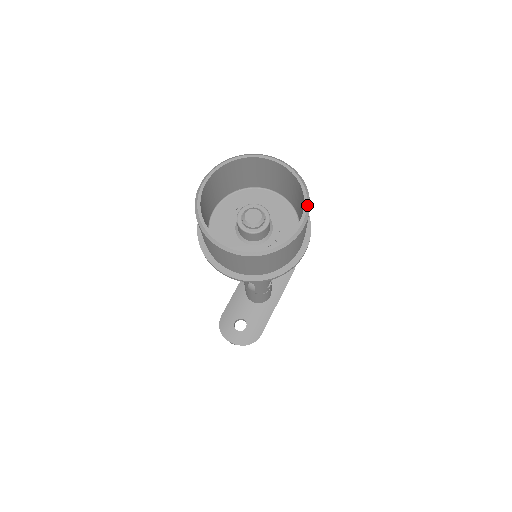
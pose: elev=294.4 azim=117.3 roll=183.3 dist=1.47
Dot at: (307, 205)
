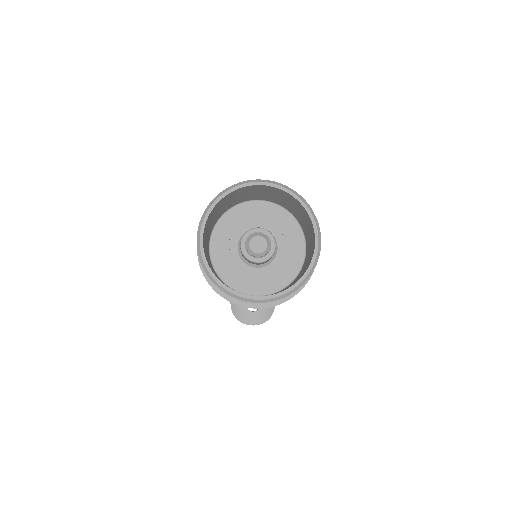
Dot at: (314, 220)
